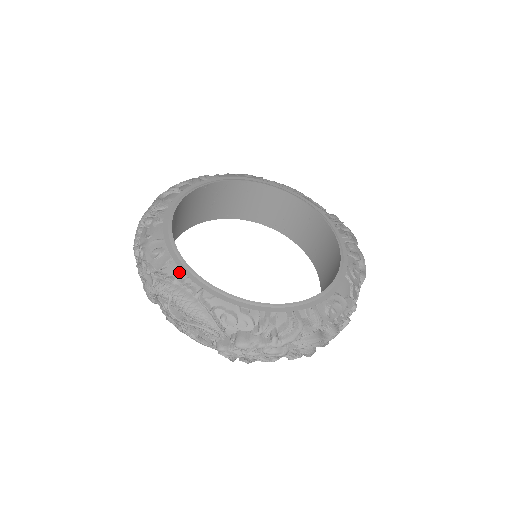
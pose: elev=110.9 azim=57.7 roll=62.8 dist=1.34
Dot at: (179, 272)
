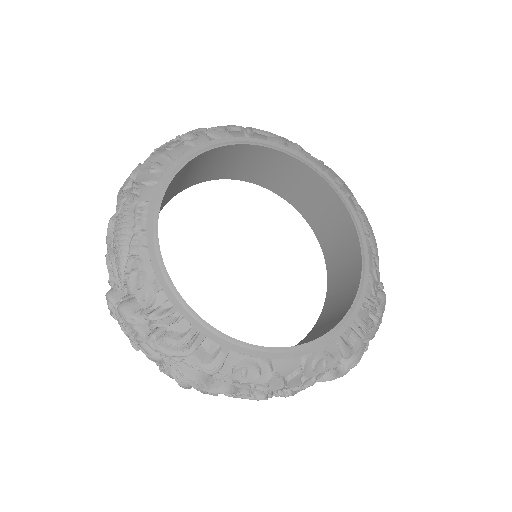
Dot at: (148, 199)
